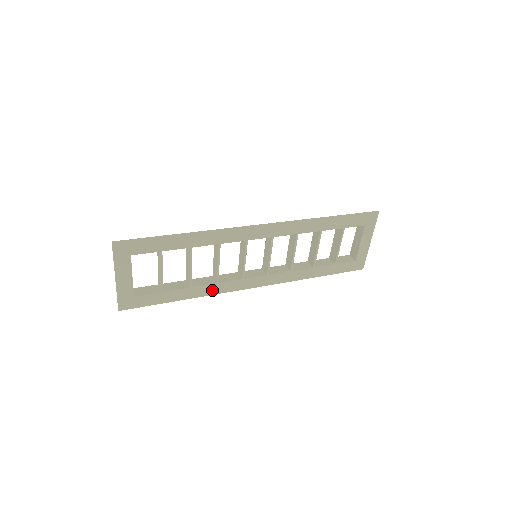
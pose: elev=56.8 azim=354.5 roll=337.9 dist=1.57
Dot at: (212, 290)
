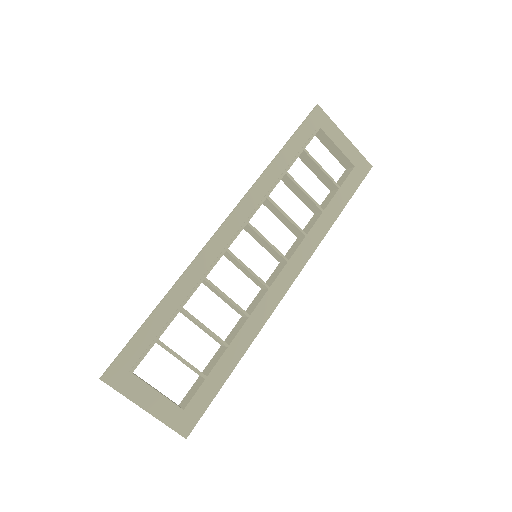
Dot at: (253, 328)
